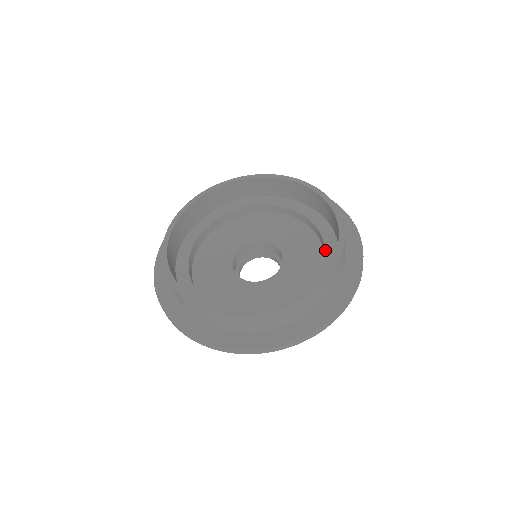
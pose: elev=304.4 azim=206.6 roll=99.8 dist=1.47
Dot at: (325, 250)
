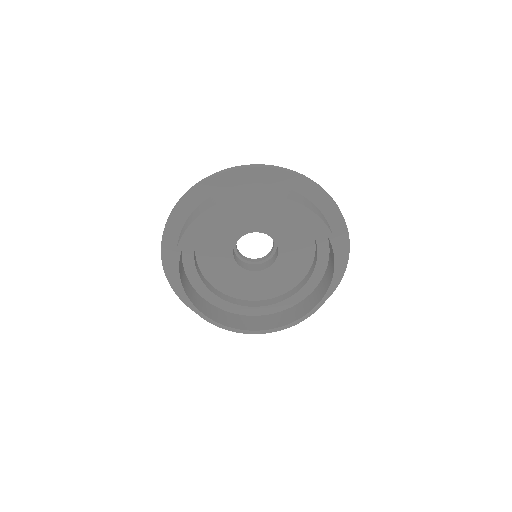
Dot at: (282, 301)
